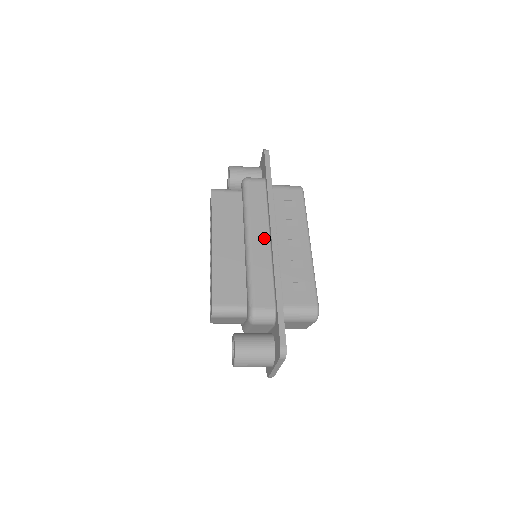
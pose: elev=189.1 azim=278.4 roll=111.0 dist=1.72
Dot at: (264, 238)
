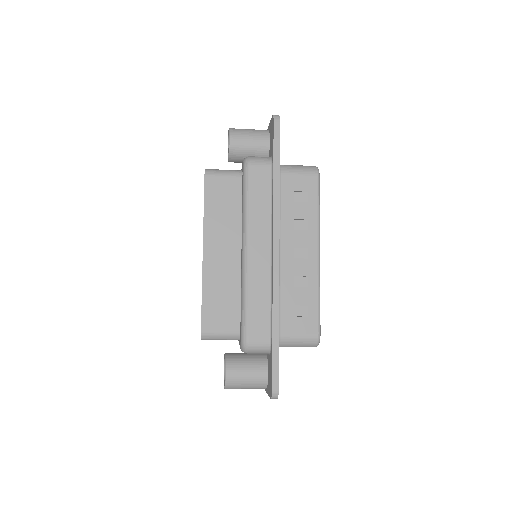
Dot at: (264, 250)
